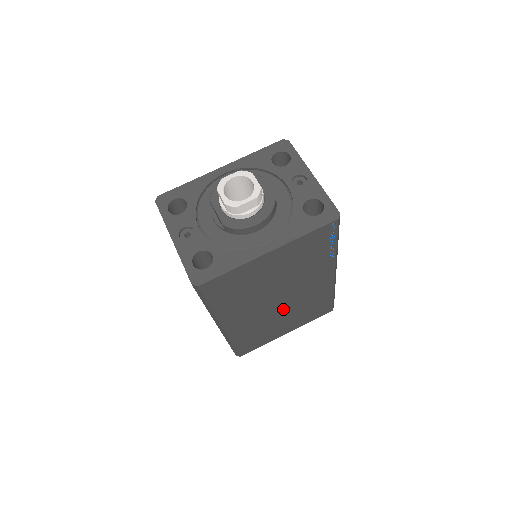
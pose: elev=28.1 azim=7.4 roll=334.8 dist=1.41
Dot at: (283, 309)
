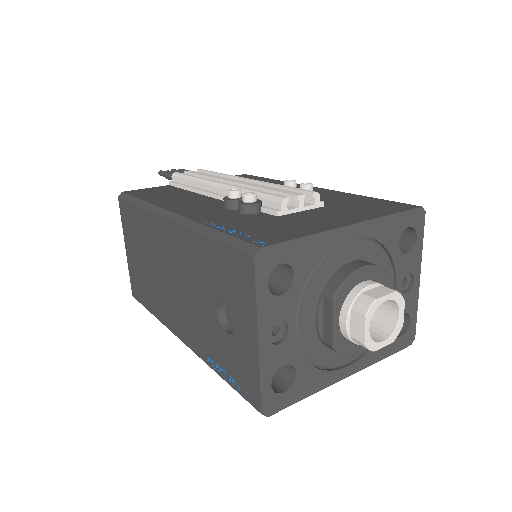
Dot at: occluded
